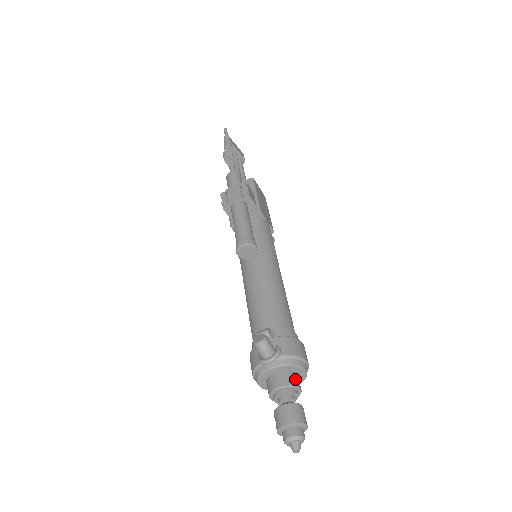
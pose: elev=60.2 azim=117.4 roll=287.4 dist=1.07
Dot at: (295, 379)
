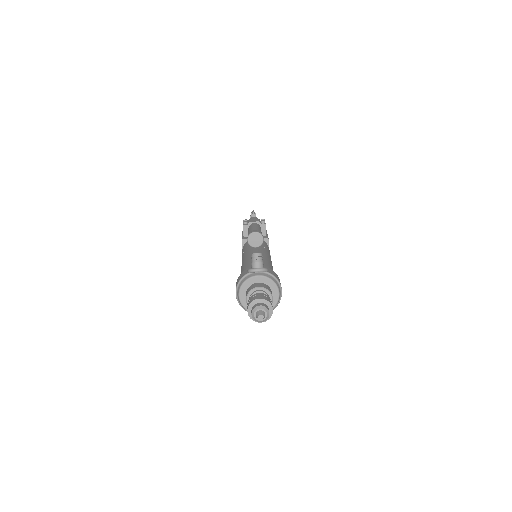
Dot at: (271, 292)
